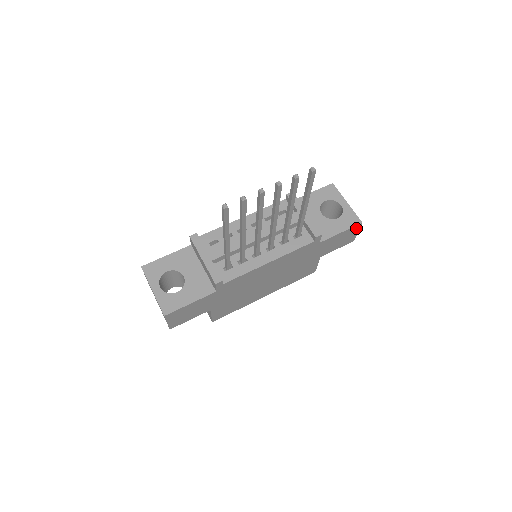
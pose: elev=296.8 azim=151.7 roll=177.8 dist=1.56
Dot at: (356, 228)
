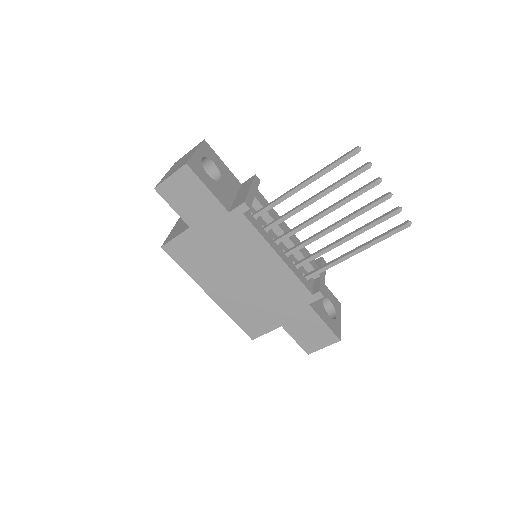
Dot at: (331, 339)
